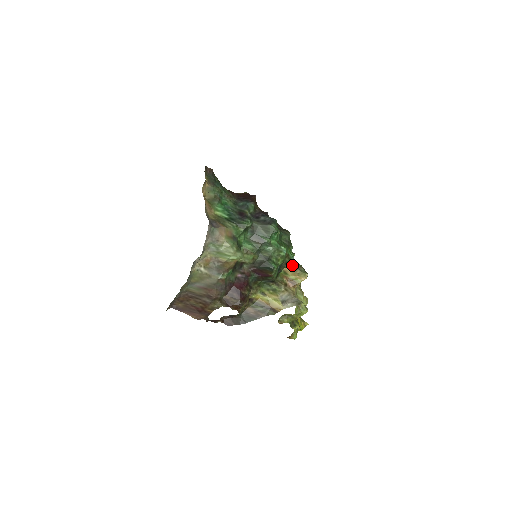
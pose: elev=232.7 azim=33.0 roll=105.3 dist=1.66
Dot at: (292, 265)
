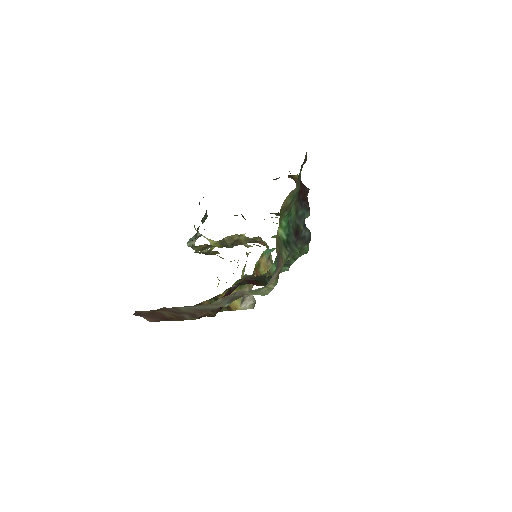
Dot at: (269, 256)
